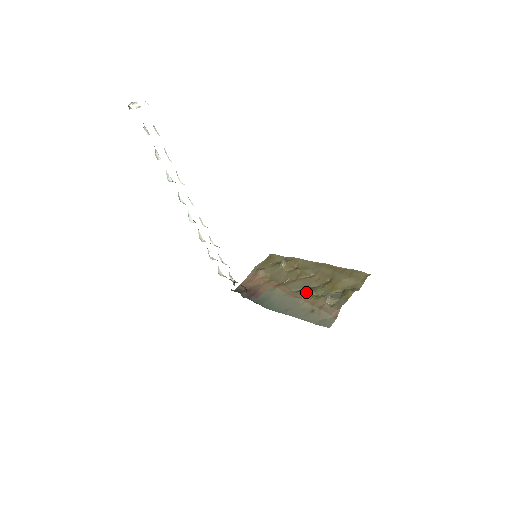
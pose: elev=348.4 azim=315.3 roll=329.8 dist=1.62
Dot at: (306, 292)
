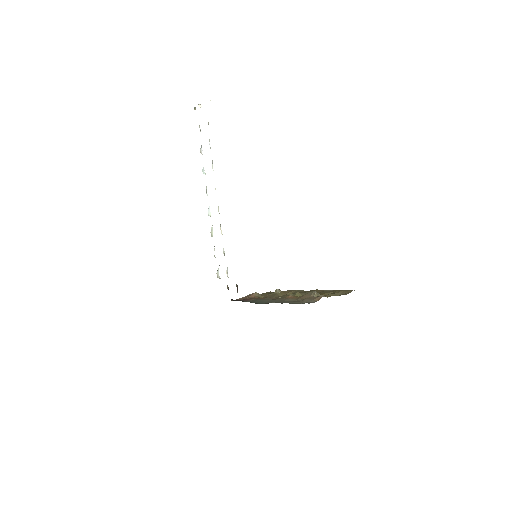
Dot at: (294, 294)
